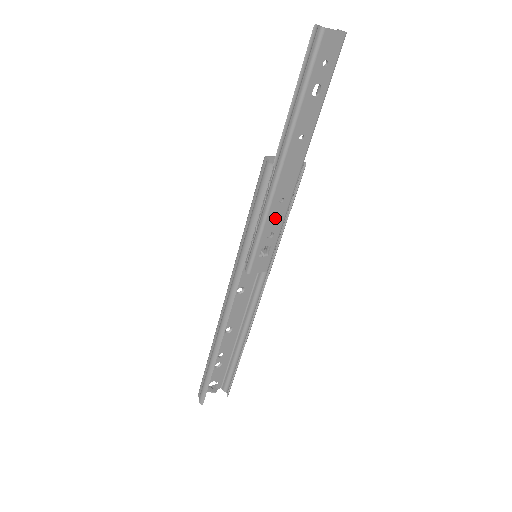
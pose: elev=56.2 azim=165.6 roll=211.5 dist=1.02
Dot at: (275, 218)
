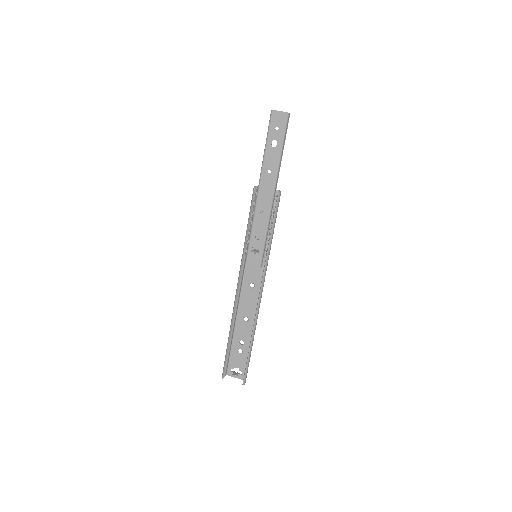
Dot at: (260, 225)
